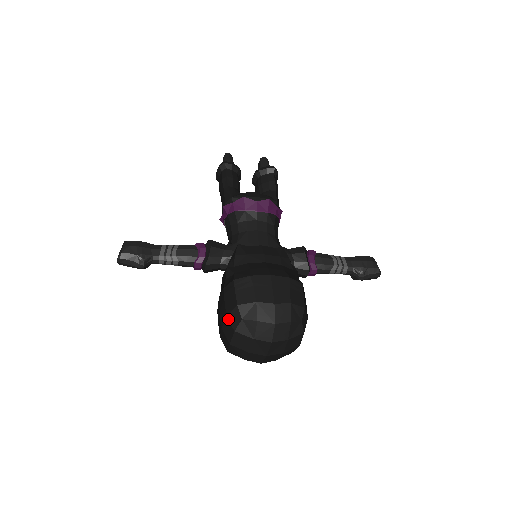
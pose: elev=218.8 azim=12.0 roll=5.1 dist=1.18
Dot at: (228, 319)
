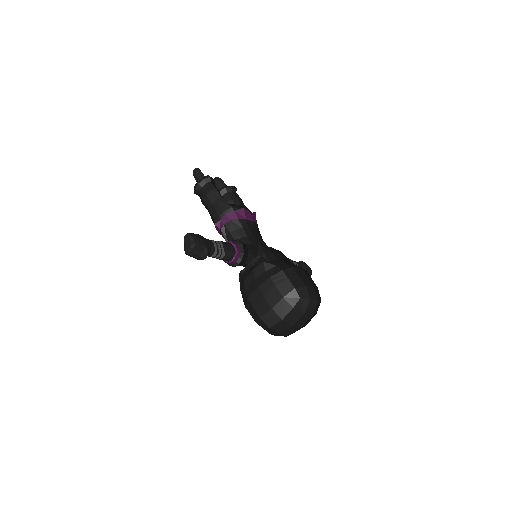
Dot at: (286, 299)
